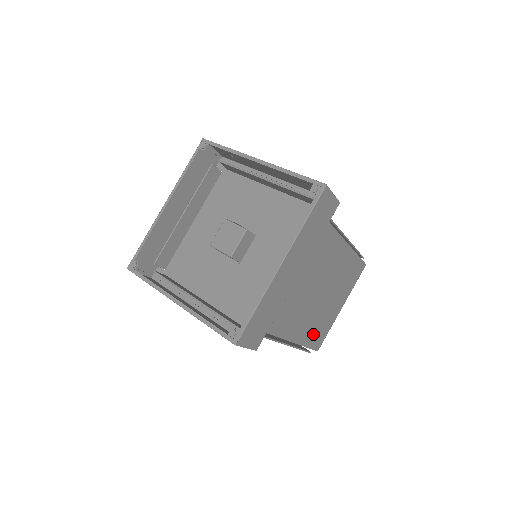
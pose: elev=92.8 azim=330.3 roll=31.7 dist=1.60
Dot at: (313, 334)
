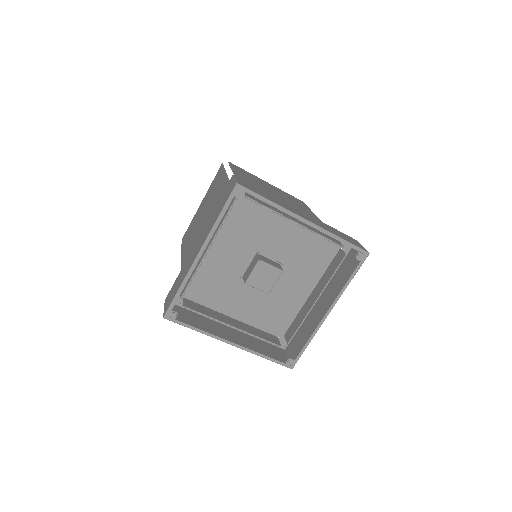
Dot at: occluded
